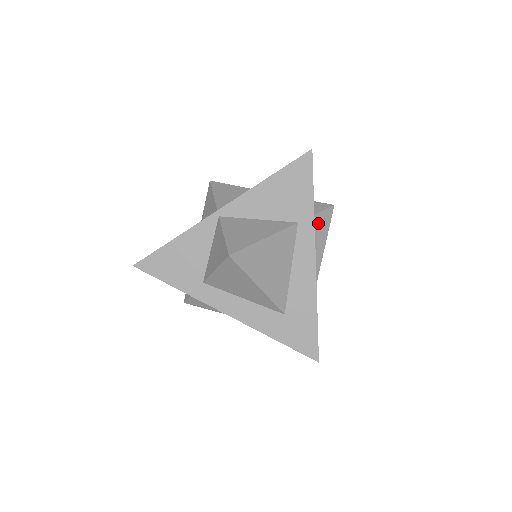
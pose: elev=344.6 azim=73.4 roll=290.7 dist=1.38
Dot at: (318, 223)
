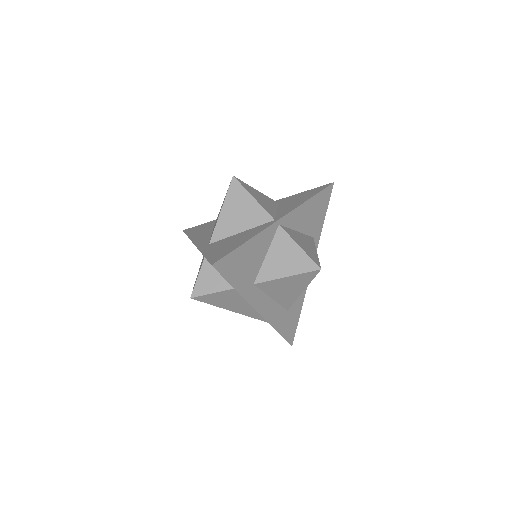
Dot at: occluded
